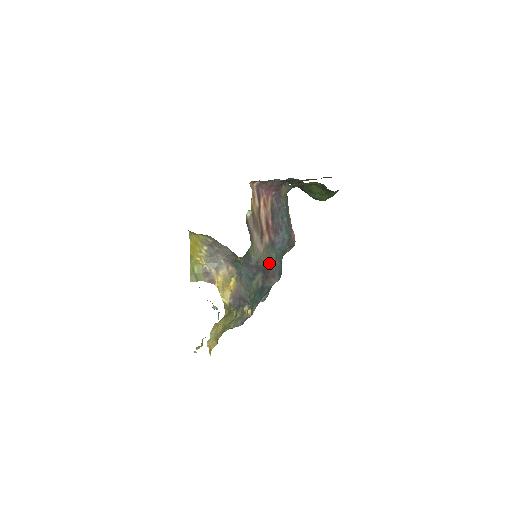
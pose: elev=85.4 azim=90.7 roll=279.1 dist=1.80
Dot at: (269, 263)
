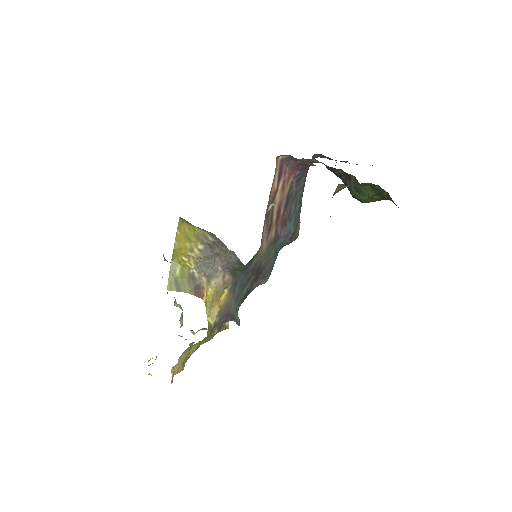
Dot at: (265, 262)
